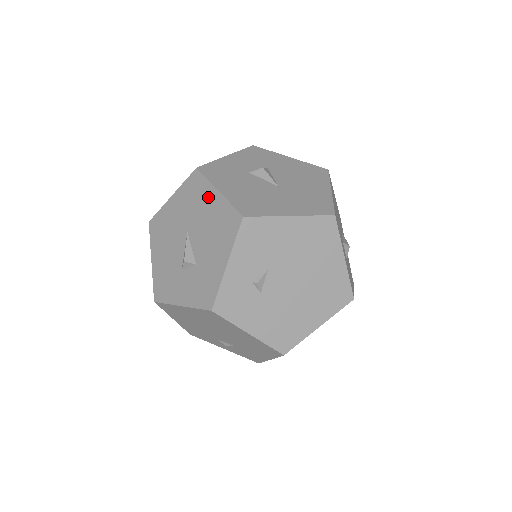
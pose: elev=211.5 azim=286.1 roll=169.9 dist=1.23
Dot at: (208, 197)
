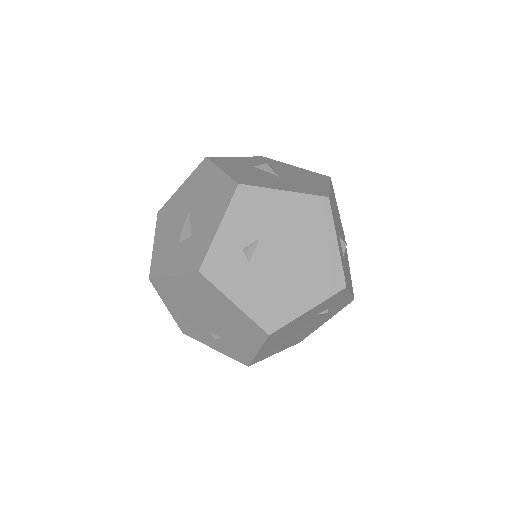
Dot at: (211, 177)
